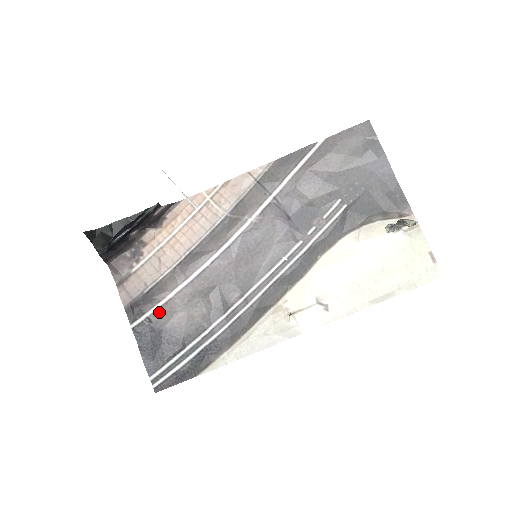
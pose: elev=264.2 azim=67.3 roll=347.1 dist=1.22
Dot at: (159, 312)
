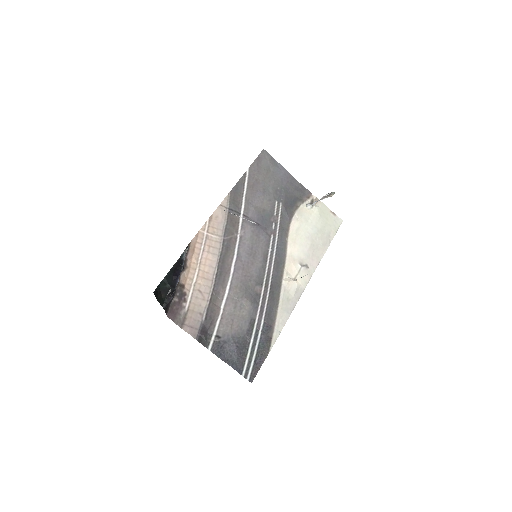
Dot at: (221, 327)
